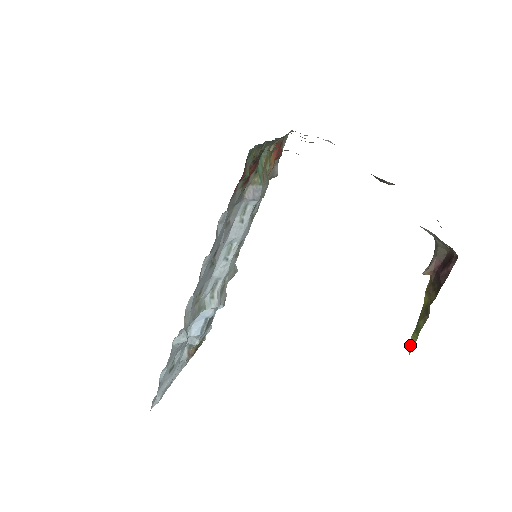
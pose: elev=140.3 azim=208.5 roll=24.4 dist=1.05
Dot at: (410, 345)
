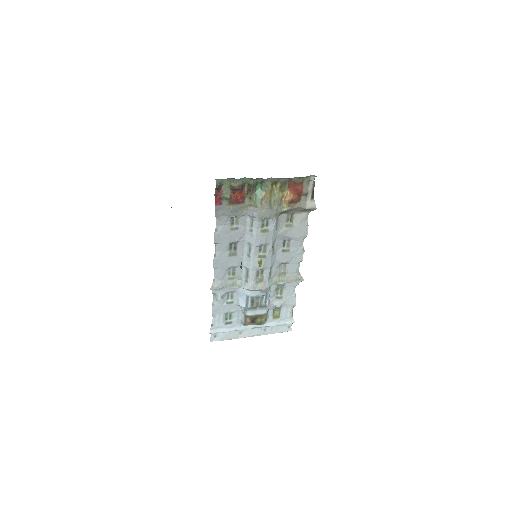
Dot at: occluded
